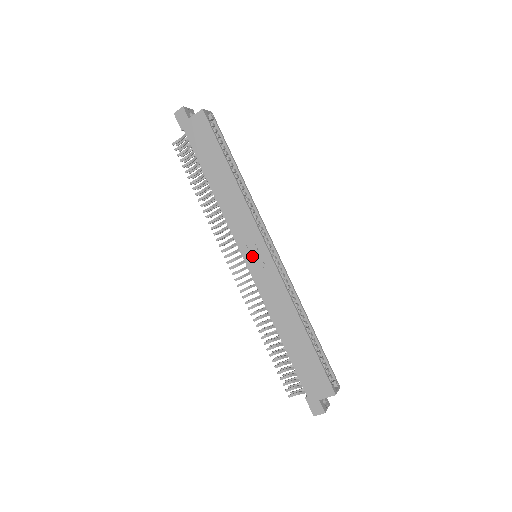
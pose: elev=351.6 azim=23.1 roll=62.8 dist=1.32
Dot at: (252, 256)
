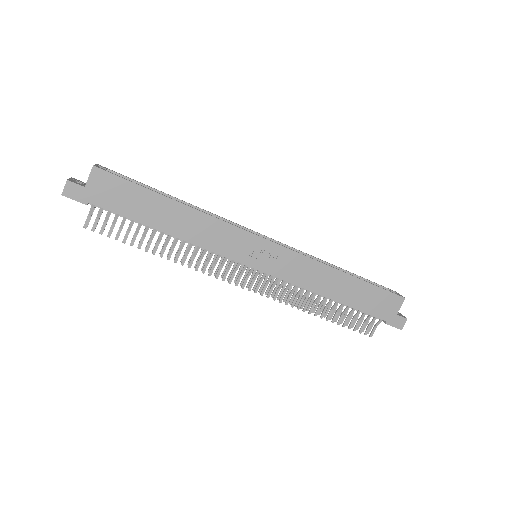
Dot at: (257, 258)
